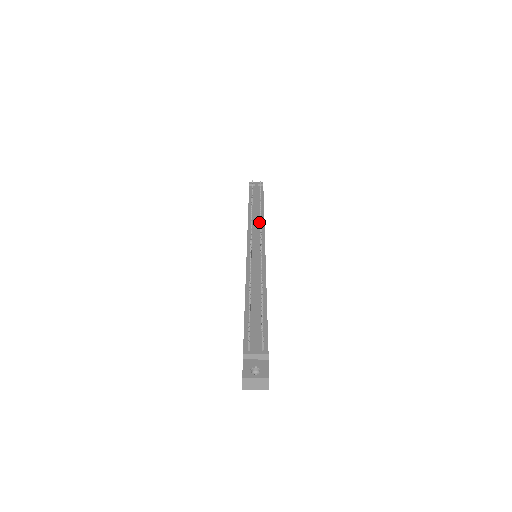
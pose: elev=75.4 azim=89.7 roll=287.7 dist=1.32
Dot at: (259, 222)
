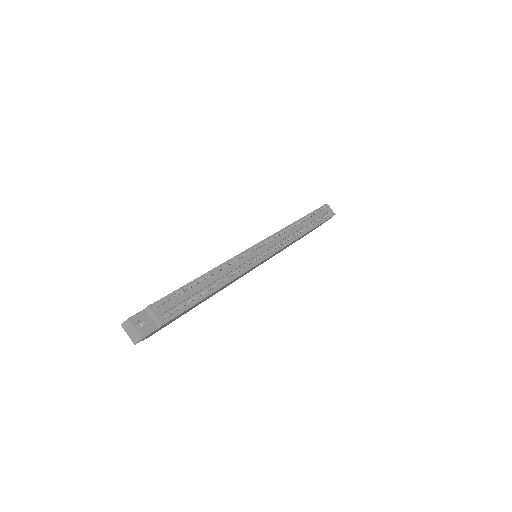
Dot at: occluded
